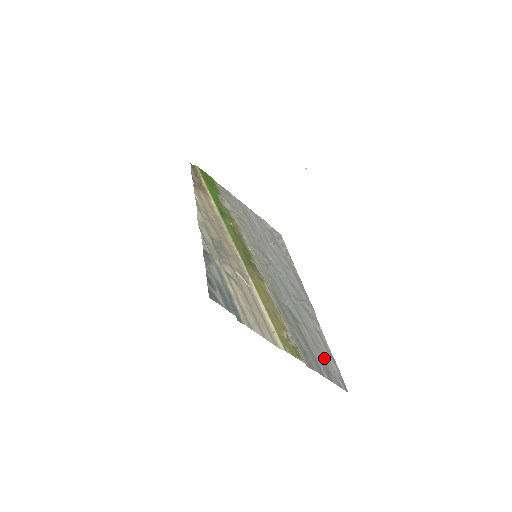
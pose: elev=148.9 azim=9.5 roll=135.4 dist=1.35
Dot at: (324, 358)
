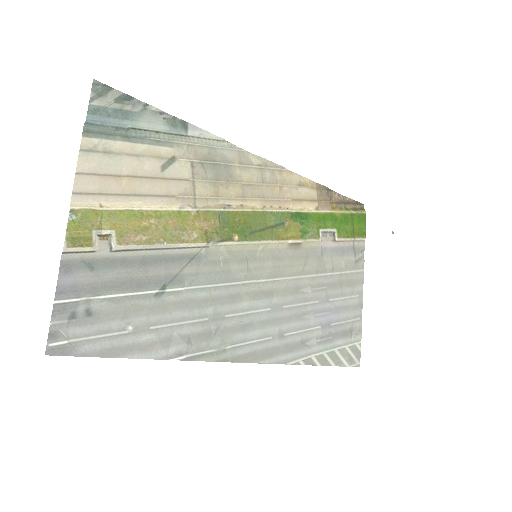
Dot at: (104, 323)
